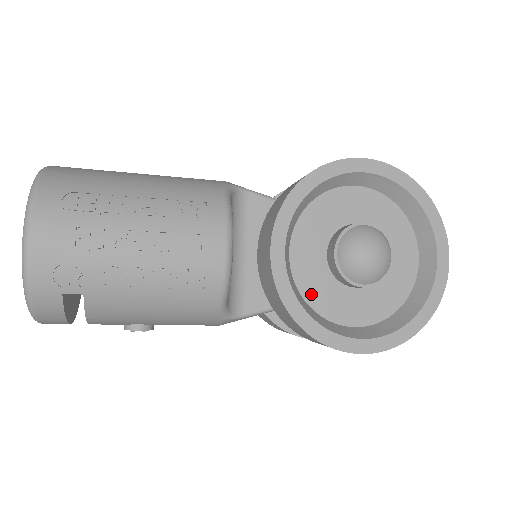
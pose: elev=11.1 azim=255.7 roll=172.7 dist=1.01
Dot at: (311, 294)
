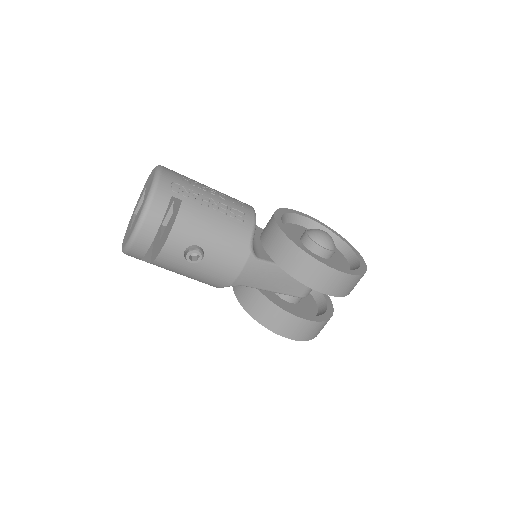
Dot at: occluded
